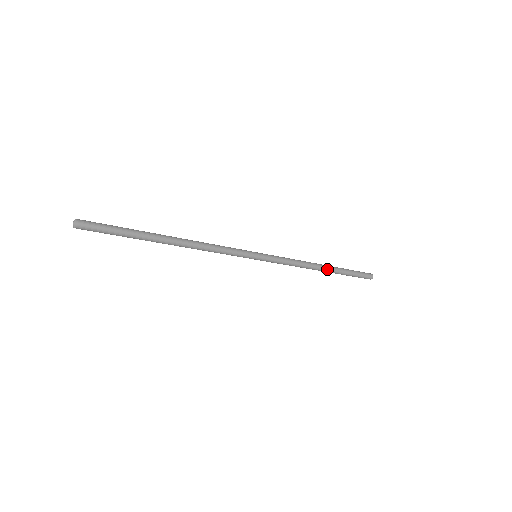
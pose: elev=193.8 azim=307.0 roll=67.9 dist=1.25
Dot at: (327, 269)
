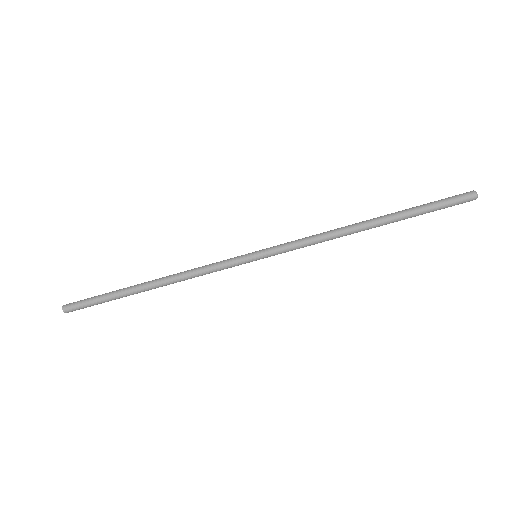
Dot at: (374, 224)
